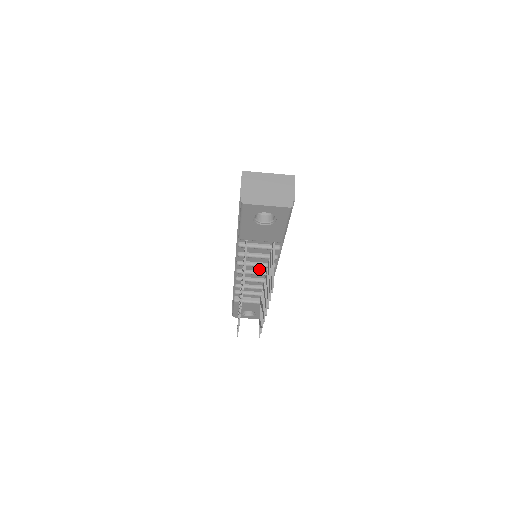
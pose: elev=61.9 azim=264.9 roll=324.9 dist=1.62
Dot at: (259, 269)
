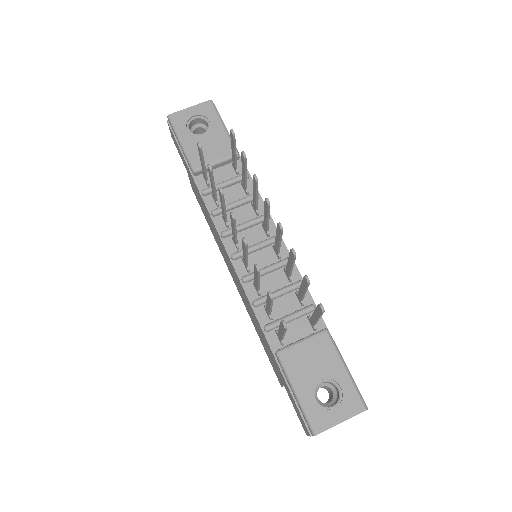
Dot at: (258, 240)
